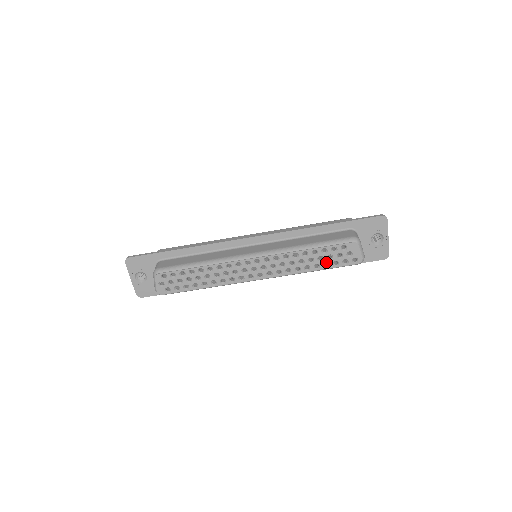
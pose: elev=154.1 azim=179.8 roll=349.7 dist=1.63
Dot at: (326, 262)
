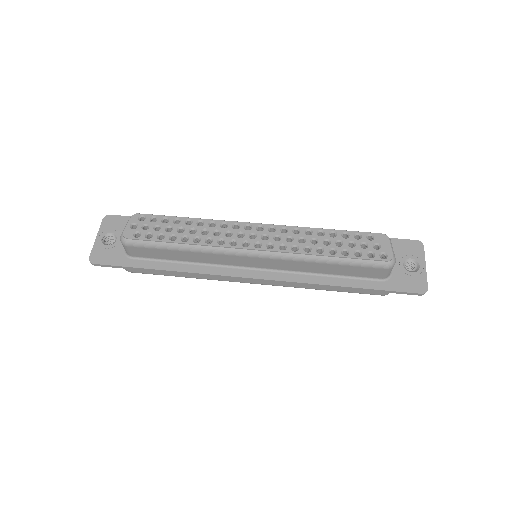
Dot at: (345, 250)
